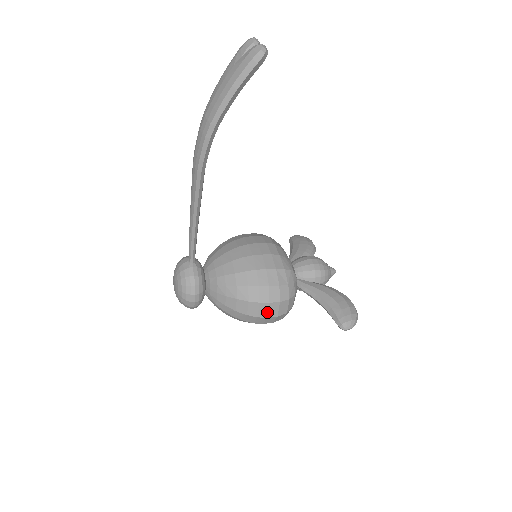
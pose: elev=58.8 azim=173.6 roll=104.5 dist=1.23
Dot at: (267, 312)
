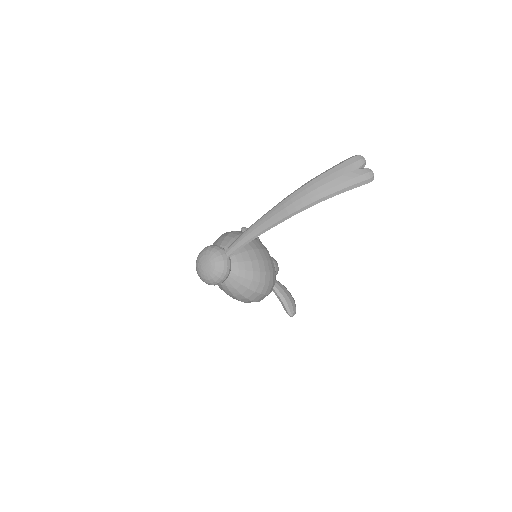
Dot at: (259, 299)
